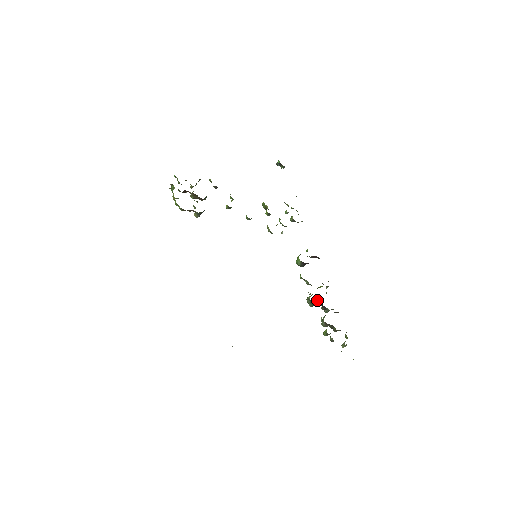
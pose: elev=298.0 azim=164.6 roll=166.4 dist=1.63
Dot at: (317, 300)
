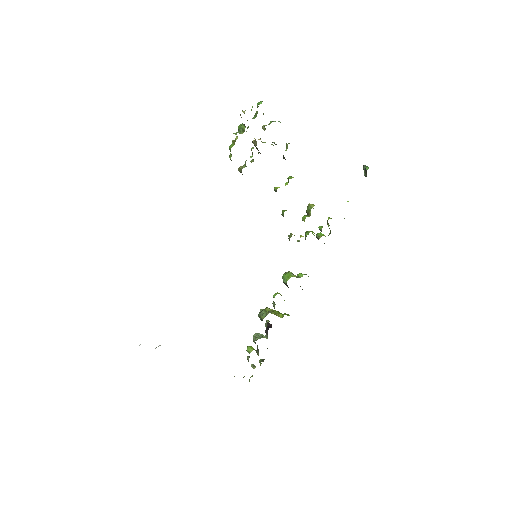
Dot at: occluded
